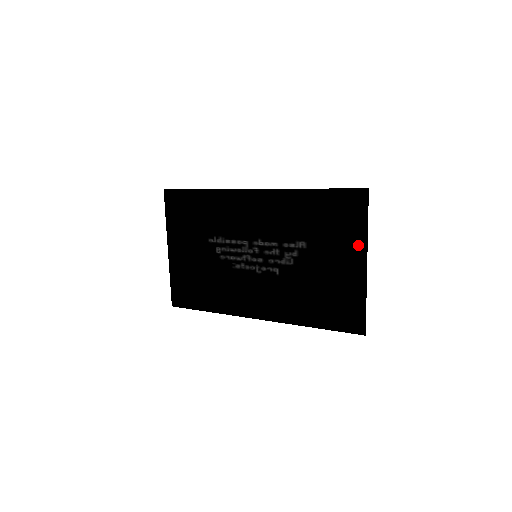
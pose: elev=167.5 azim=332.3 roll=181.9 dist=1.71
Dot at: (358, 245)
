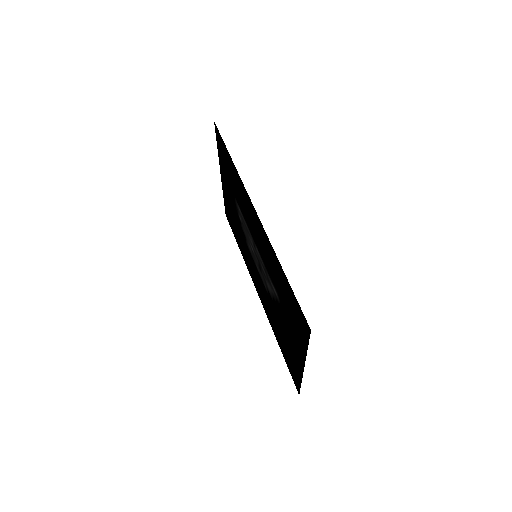
Dot at: (301, 349)
